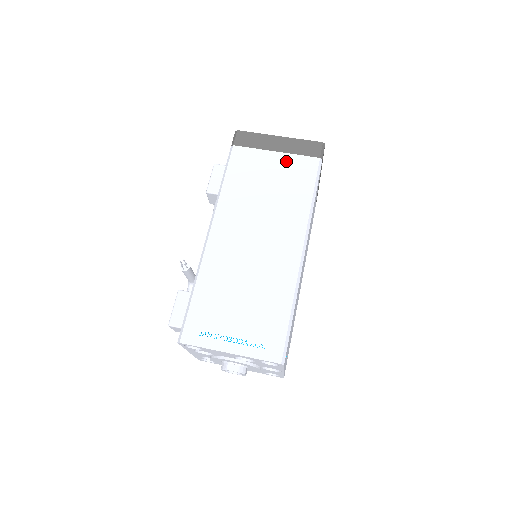
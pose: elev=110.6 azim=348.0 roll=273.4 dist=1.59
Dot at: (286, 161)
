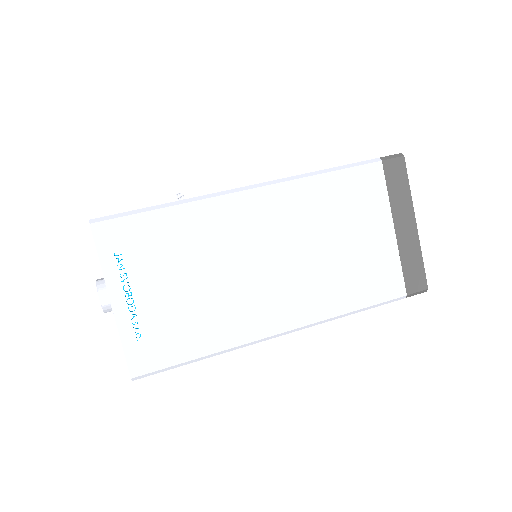
Dot at: occluded
